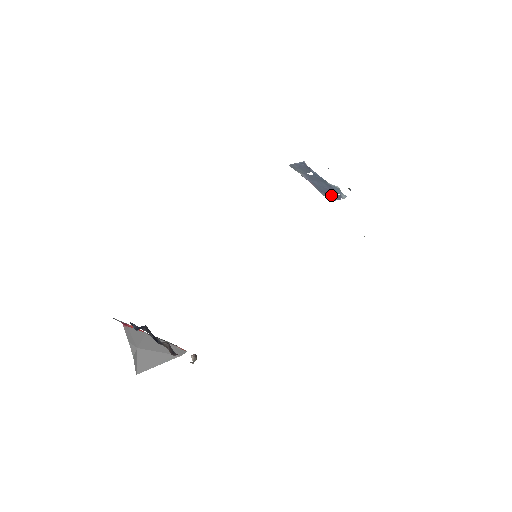
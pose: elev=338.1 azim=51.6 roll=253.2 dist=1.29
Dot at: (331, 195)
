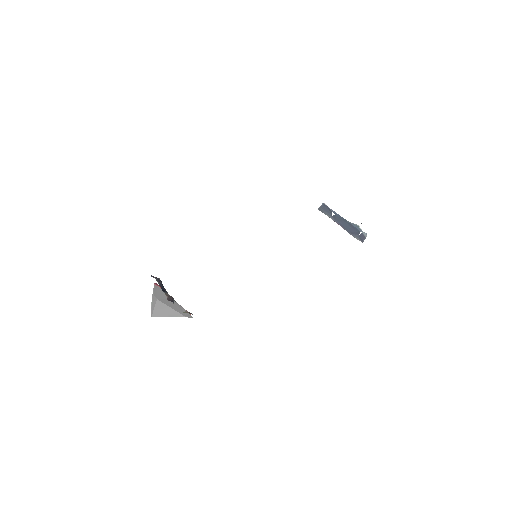
Dot at: (358, 235)
